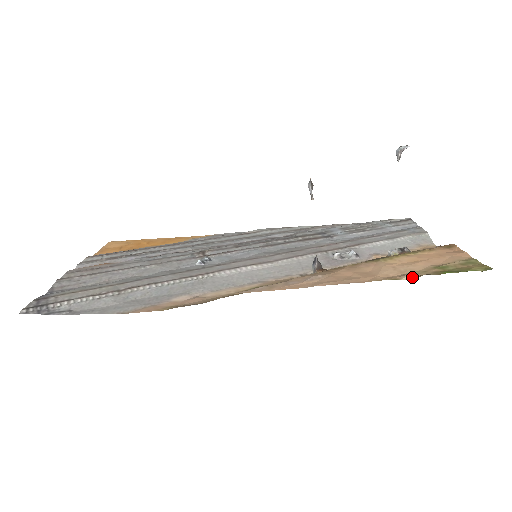
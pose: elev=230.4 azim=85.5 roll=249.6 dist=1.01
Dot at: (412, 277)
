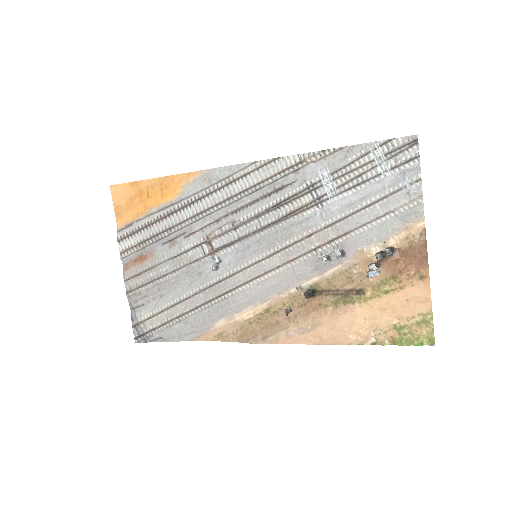
Dot at: (374, 342)
